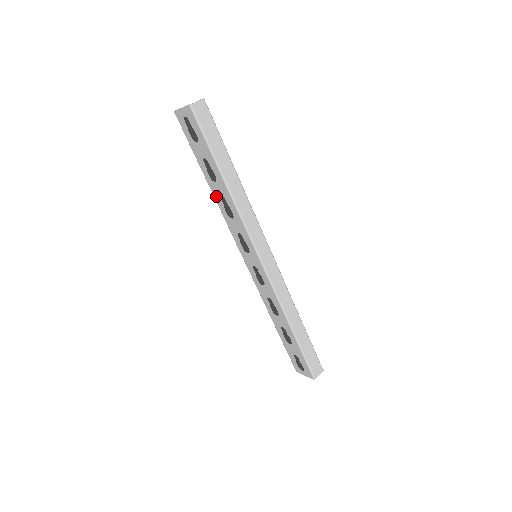
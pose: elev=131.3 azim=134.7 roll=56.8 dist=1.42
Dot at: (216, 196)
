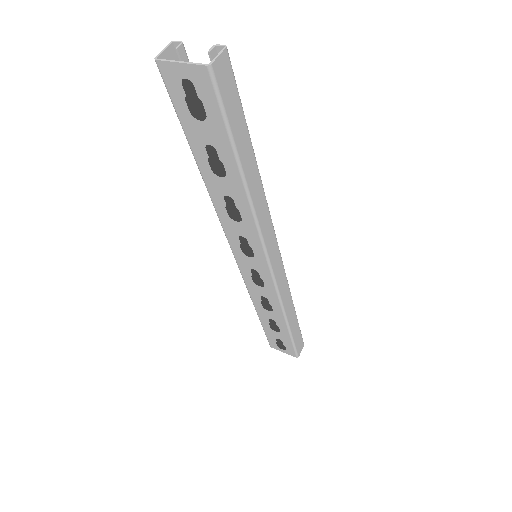
Dot at: (213, 191)
